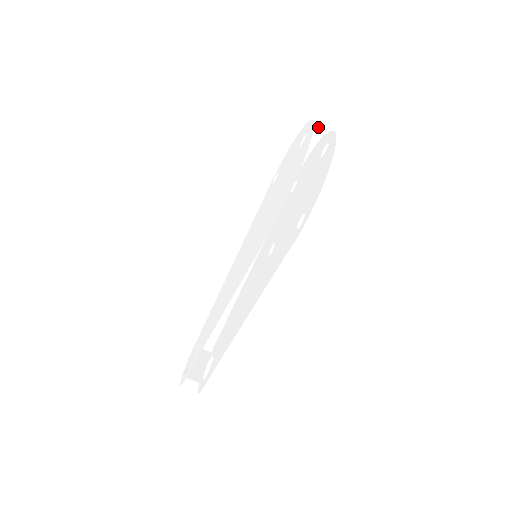
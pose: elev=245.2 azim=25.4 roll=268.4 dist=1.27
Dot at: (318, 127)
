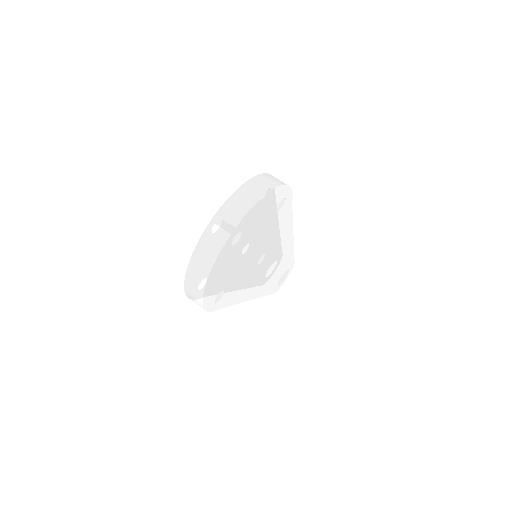
Dot at: (204, 240)
